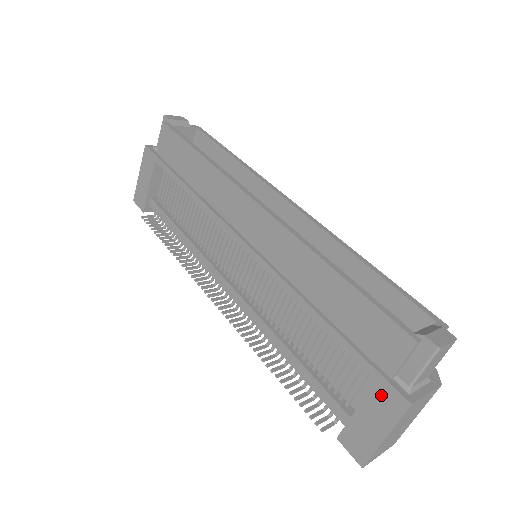
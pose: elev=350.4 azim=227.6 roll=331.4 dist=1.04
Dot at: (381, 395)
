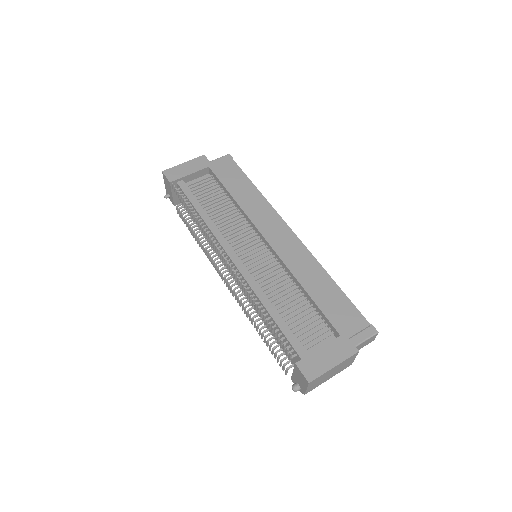
Dot at: (341, 343)
